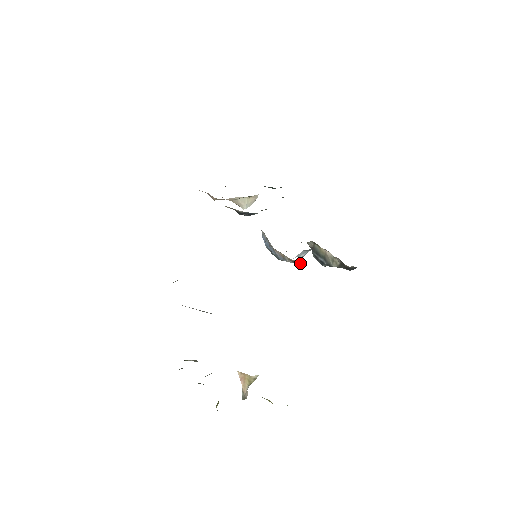
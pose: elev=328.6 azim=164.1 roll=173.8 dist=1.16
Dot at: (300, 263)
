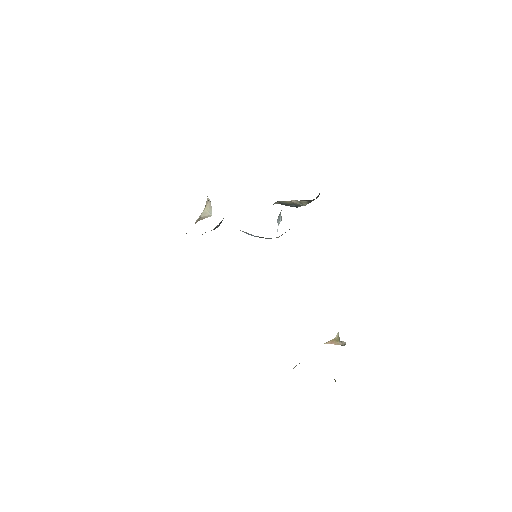
Dot at: occluded
